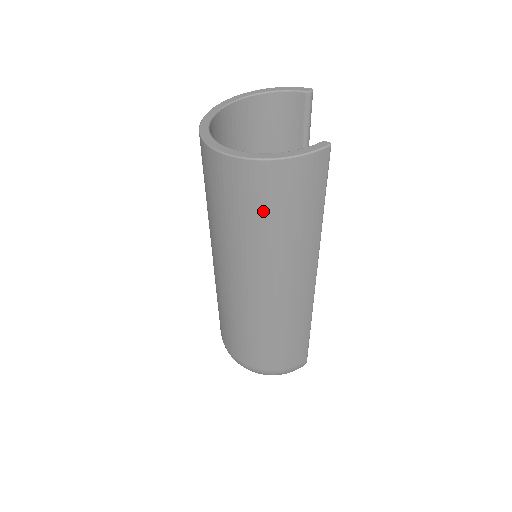
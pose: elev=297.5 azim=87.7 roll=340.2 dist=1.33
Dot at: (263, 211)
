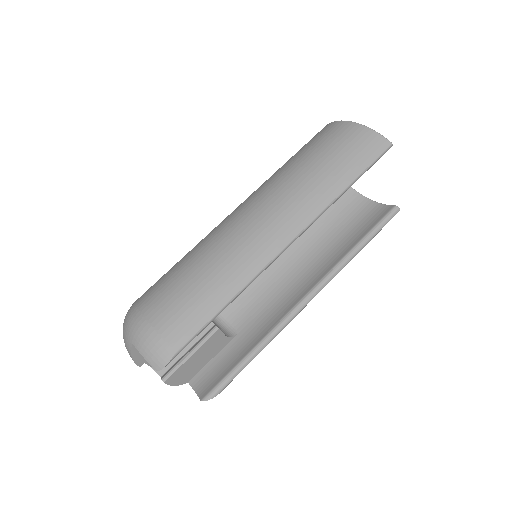
Dot at: (315, 151)
